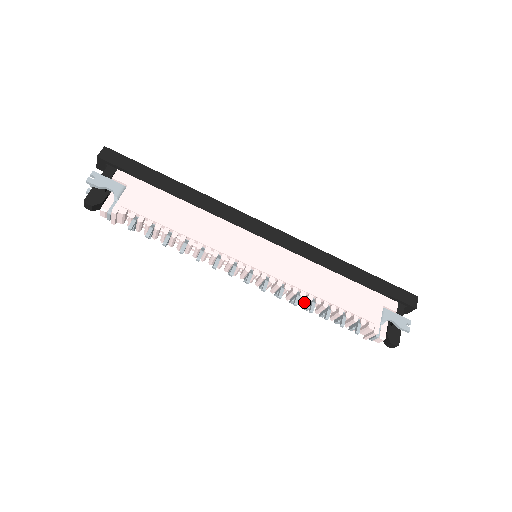
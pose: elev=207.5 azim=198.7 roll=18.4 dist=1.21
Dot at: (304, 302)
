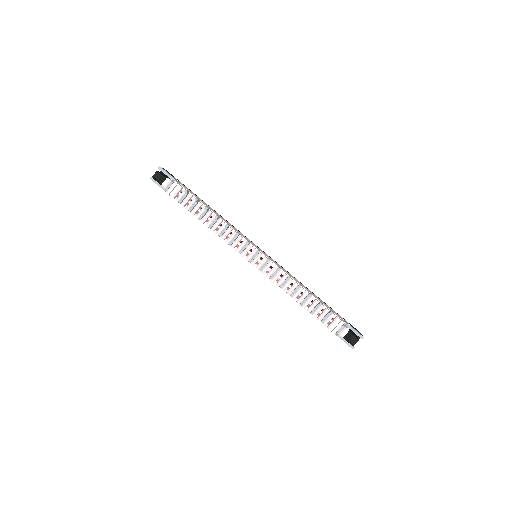
Dot at: (291, 288)
